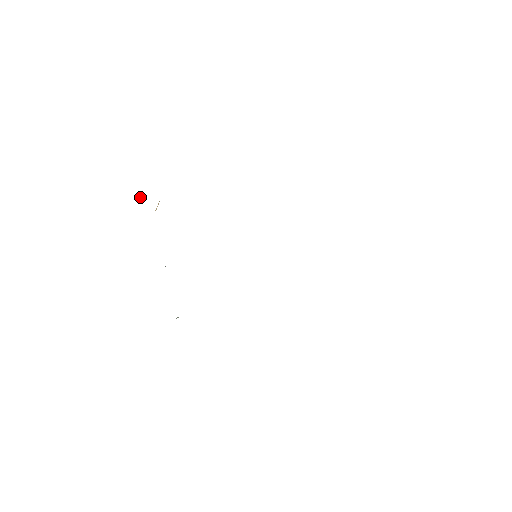
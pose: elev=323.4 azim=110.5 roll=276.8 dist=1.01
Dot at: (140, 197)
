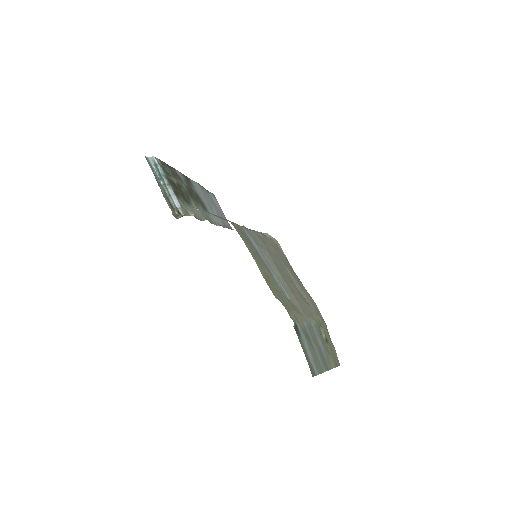
Dot at: (180, 212)
